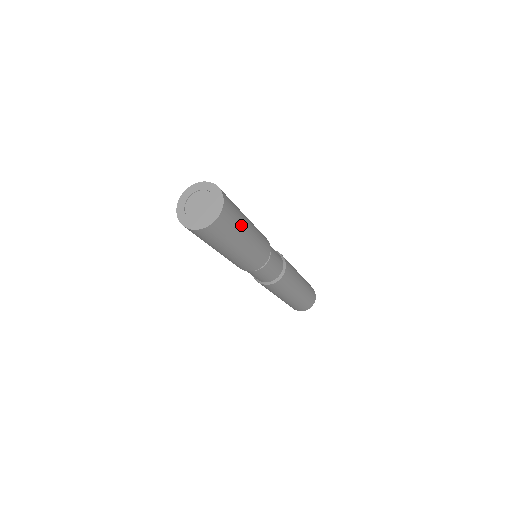
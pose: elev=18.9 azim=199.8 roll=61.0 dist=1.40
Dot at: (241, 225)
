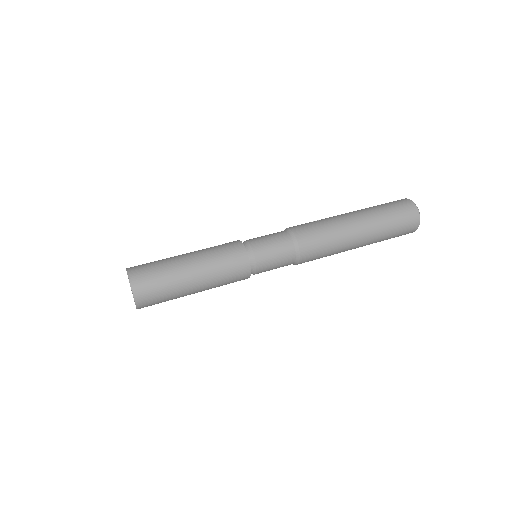
Dot at: (176, 298)
